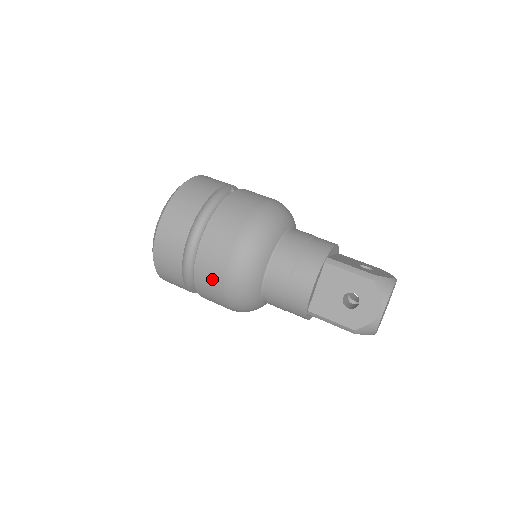
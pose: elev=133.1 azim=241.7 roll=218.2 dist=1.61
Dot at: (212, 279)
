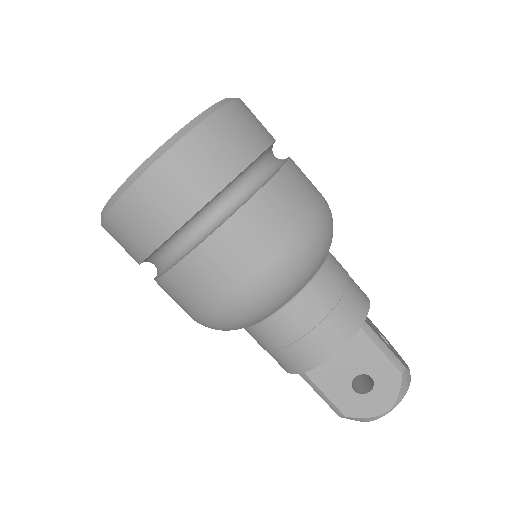
Dot at: (206, 286)
